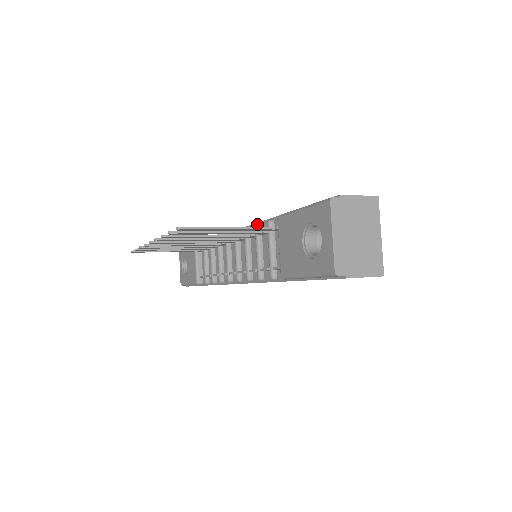
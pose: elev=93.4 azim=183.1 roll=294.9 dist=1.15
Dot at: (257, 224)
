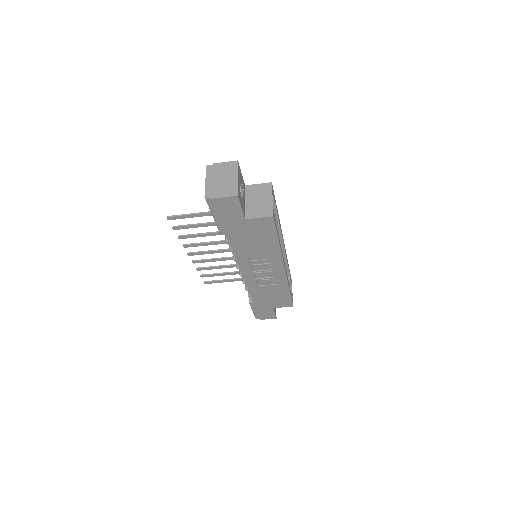
Dot at: occluded
